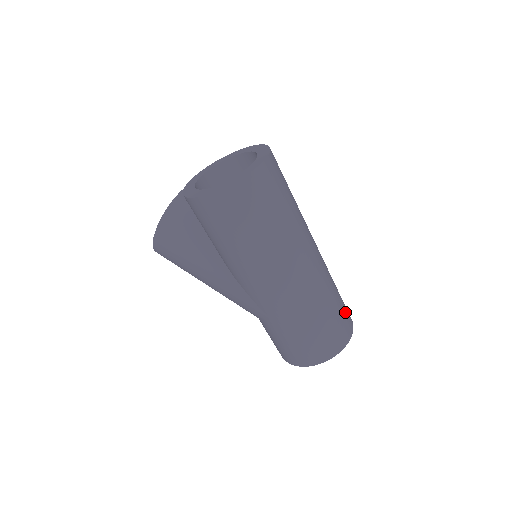
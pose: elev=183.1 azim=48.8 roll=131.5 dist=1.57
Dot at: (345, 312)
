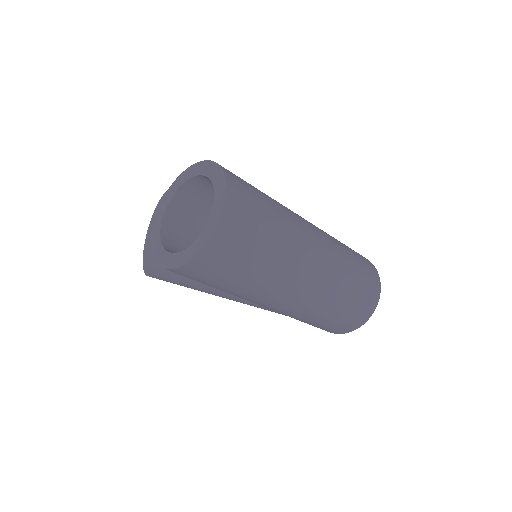
Dot at: (367, 276)
